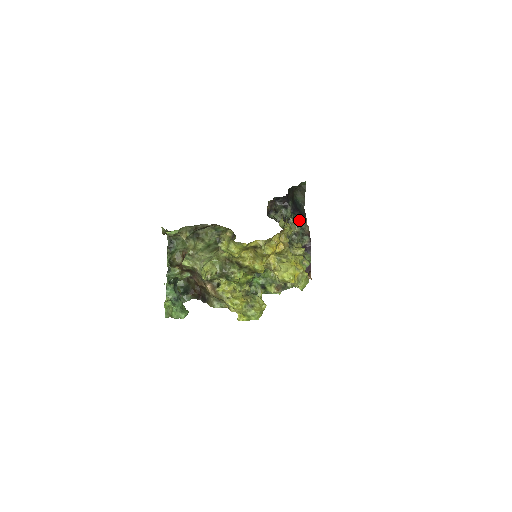
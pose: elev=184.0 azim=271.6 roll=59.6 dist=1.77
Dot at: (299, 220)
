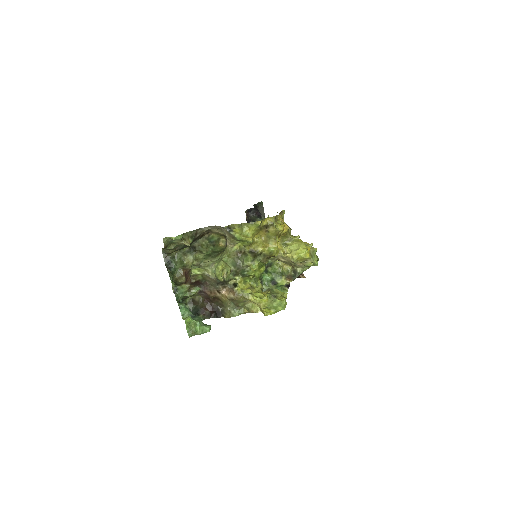
Dot at: occluded
